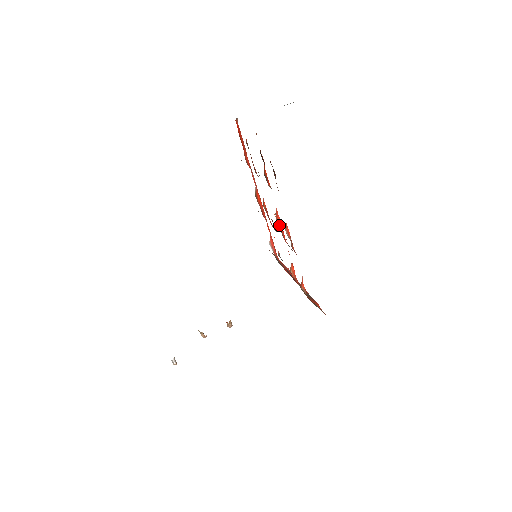
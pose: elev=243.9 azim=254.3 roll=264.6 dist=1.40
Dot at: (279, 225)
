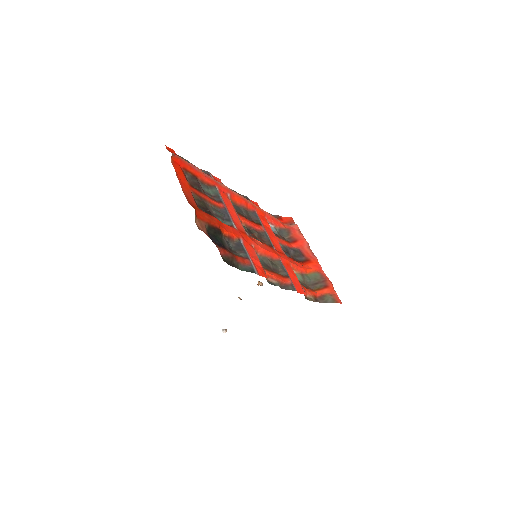
Dot at: (263, 254)
